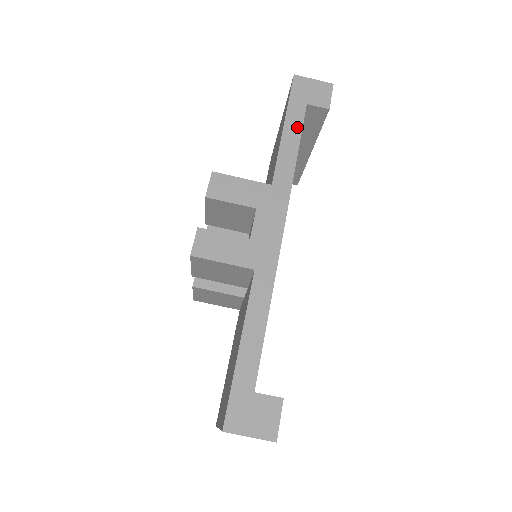
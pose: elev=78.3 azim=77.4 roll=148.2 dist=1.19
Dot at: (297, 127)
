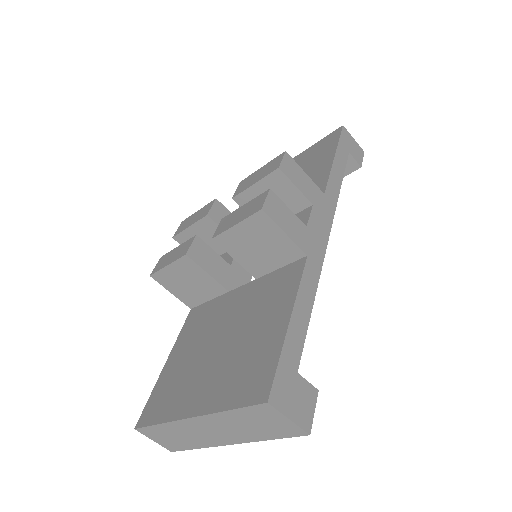
Dot at: (343, 164)
